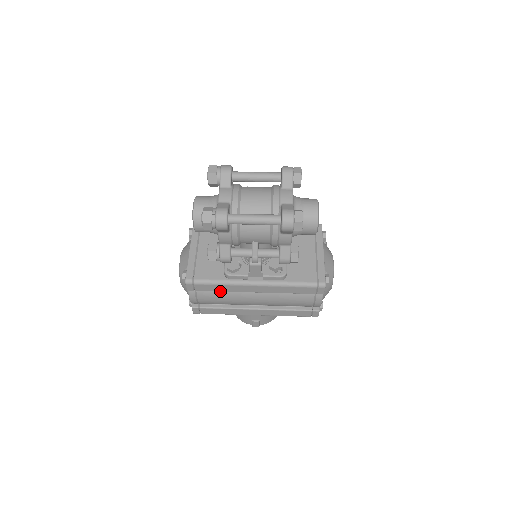
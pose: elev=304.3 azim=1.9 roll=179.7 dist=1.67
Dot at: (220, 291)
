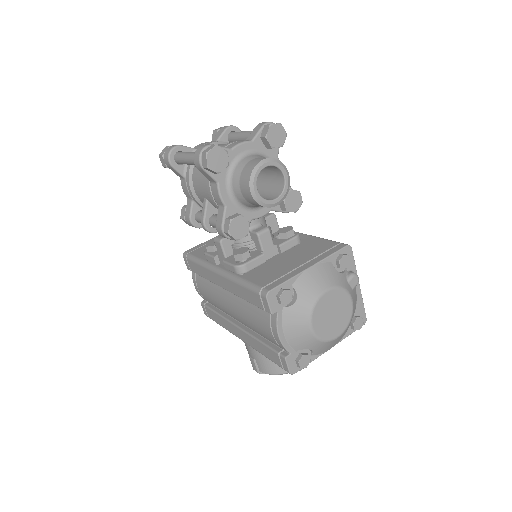
Dot at: (203, 277)
